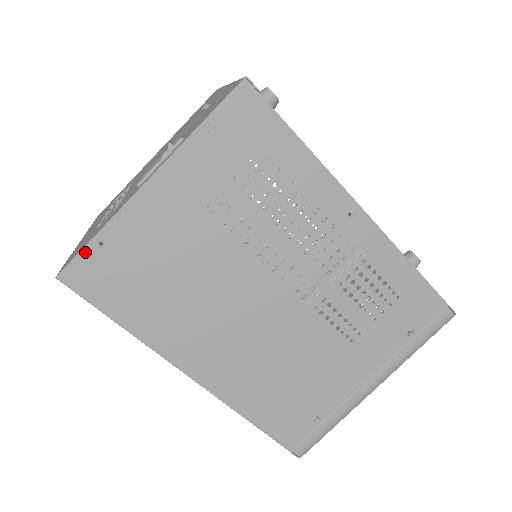
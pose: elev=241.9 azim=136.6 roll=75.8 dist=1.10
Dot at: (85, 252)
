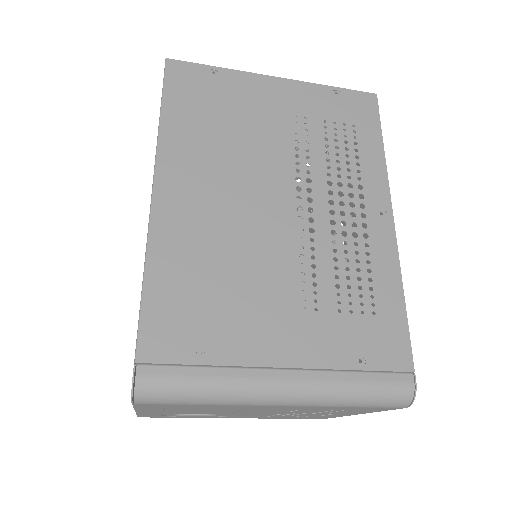
Dot at: (200, 66)
